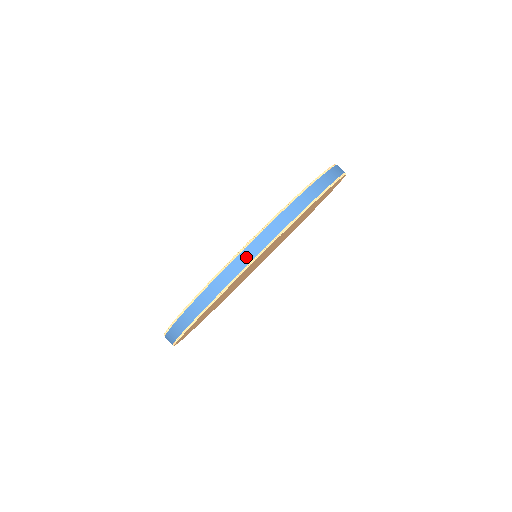
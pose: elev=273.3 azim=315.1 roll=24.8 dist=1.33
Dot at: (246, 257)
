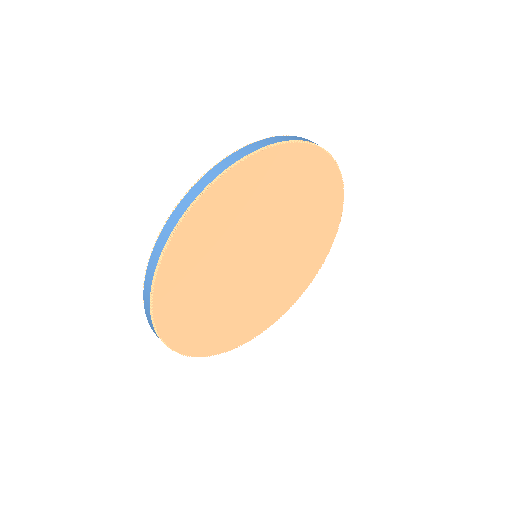
Dot at: (299, 138)
